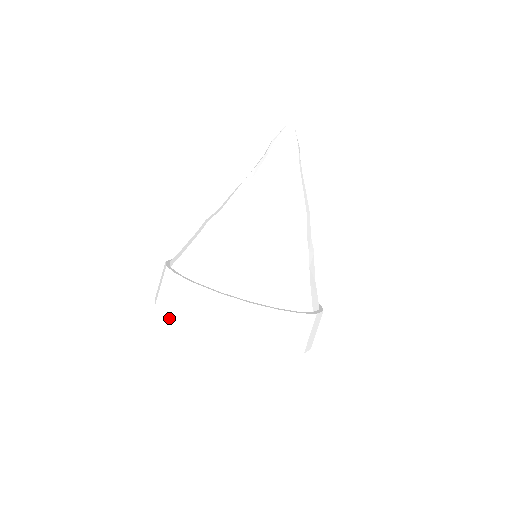
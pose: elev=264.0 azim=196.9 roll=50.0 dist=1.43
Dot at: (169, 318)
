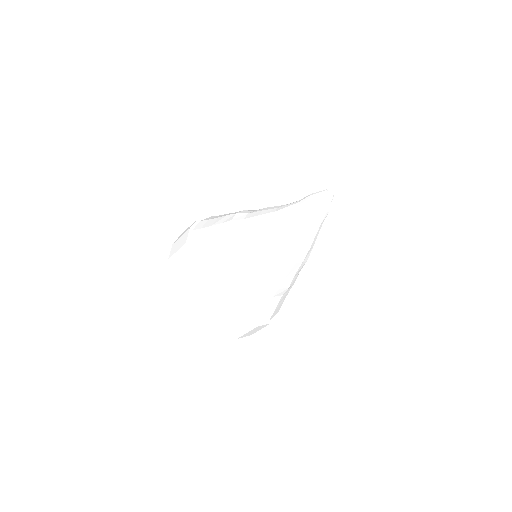
Dot at: (181, 302)
